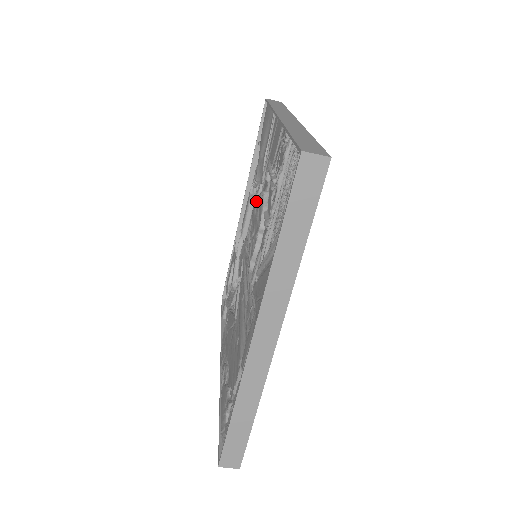
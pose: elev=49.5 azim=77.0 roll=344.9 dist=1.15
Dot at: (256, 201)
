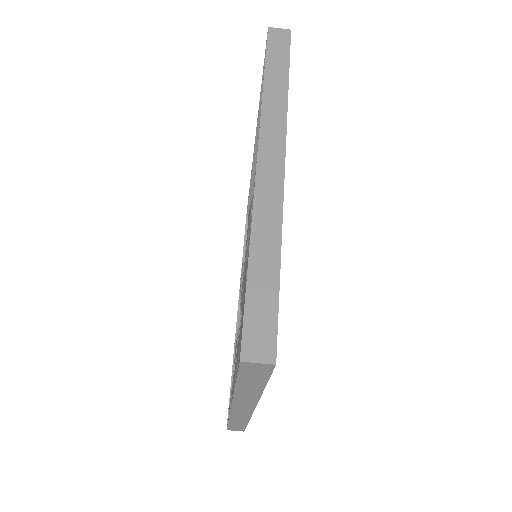
Dot at: occluded
